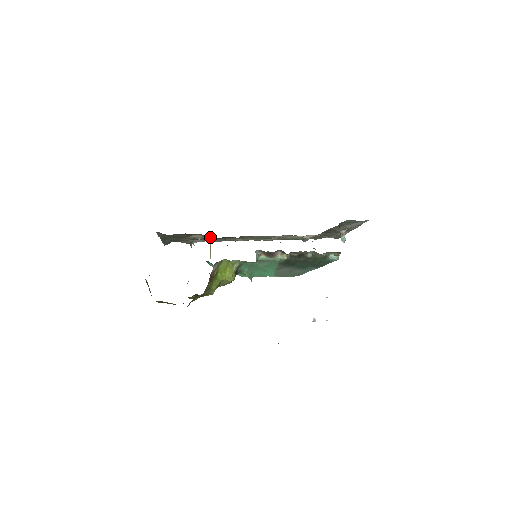
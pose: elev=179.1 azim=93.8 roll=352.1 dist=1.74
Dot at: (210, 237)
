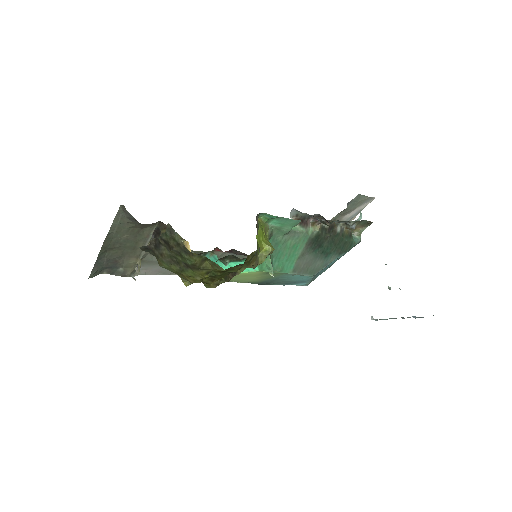
Dot at: (182, 241)
